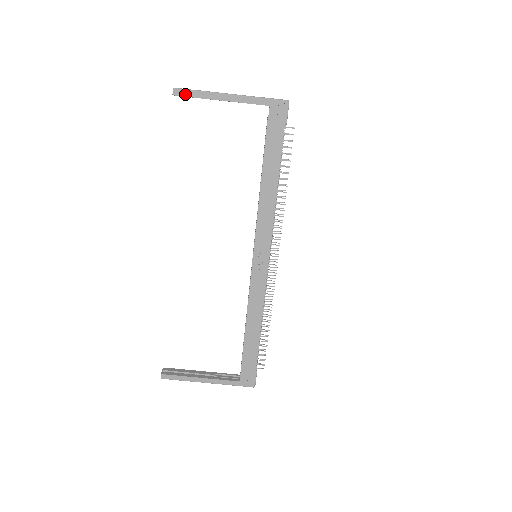
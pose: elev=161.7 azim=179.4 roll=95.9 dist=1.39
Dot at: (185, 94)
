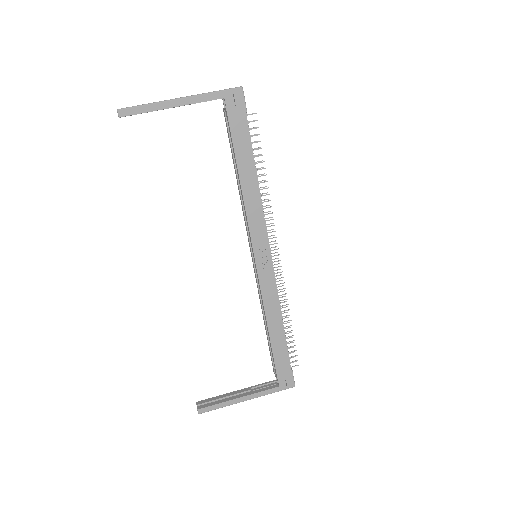
Dot at: (132, 112)
